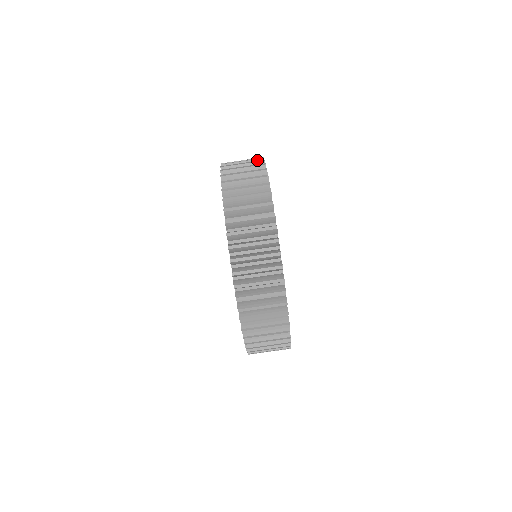
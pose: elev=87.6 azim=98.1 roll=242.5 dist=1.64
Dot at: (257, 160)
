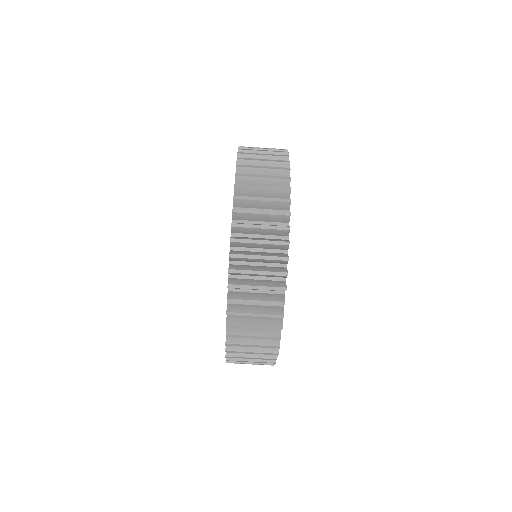
Dot at: (281, 216)
